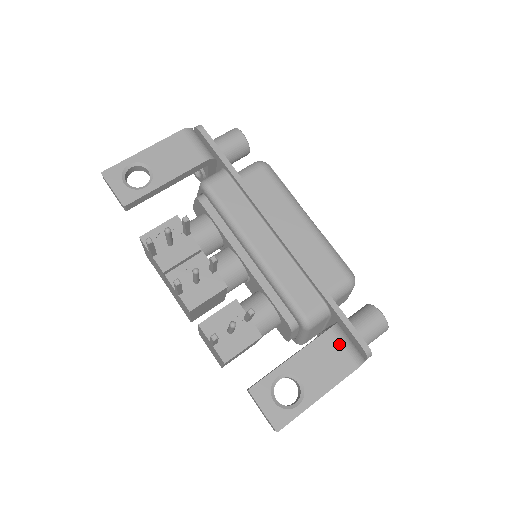
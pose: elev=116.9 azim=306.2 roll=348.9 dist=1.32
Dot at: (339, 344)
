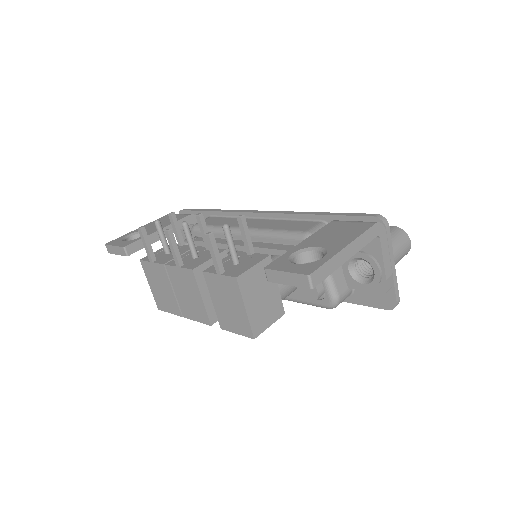
Dot at: (346, 223)
